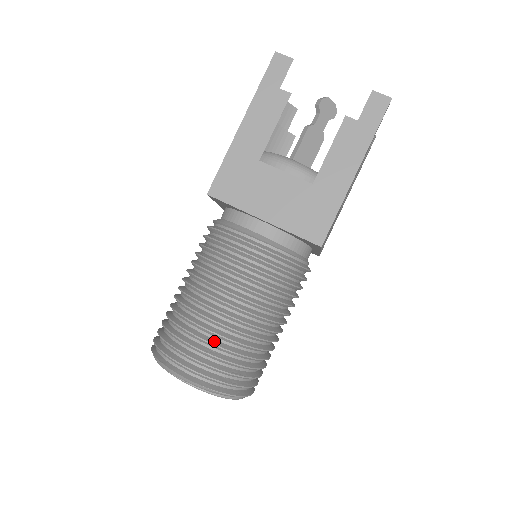
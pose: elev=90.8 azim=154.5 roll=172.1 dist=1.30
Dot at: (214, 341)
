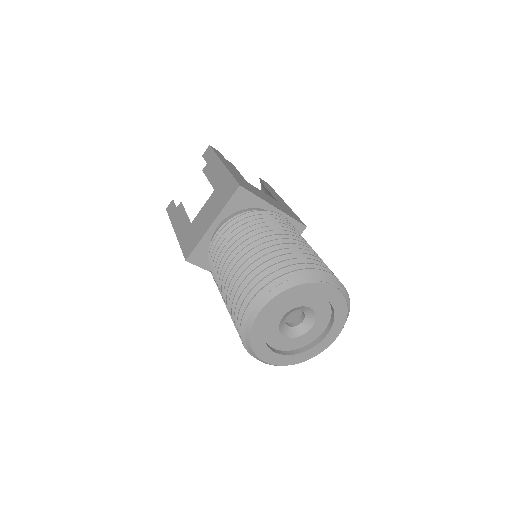
Dot at: occluded
